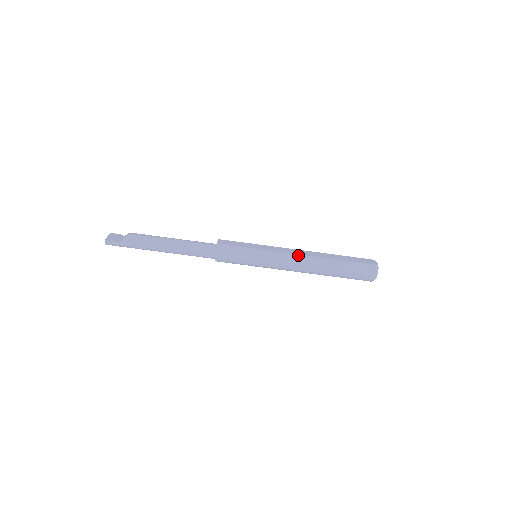
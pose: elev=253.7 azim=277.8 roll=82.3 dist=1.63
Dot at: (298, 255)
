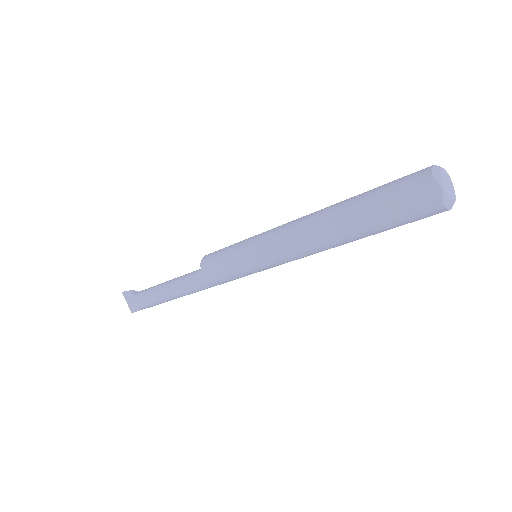
Dot at: (303, 251)
